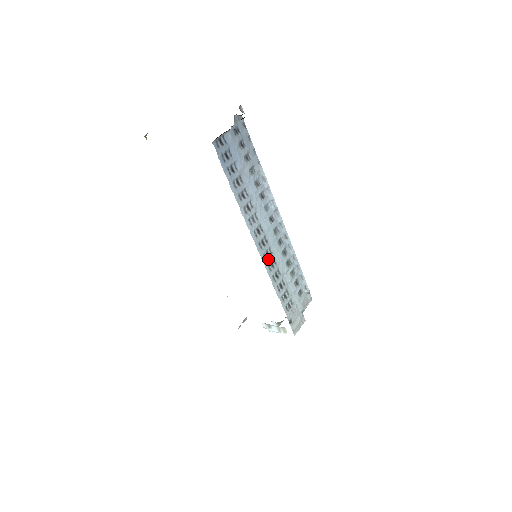
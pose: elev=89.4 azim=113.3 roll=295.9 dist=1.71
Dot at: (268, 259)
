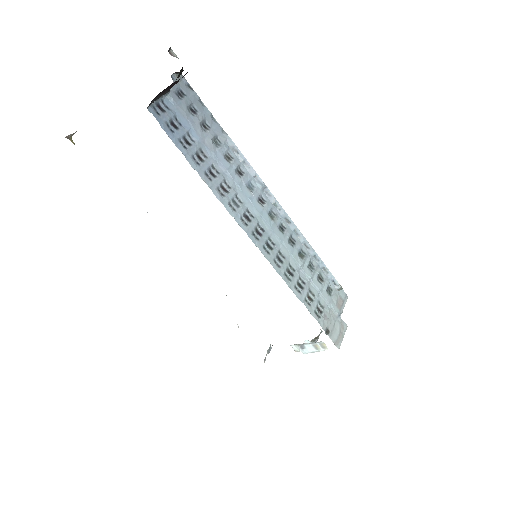
Dot at: (271, 252)
